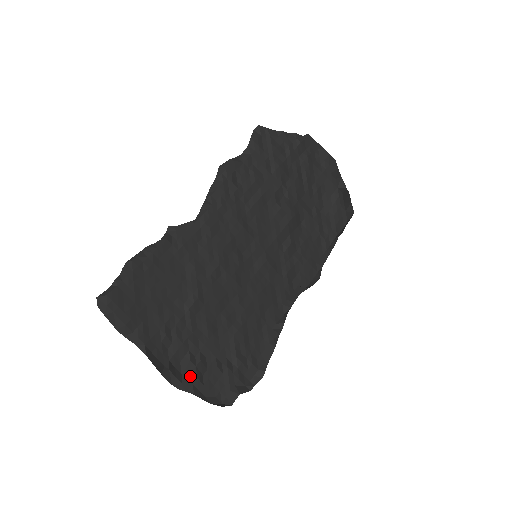
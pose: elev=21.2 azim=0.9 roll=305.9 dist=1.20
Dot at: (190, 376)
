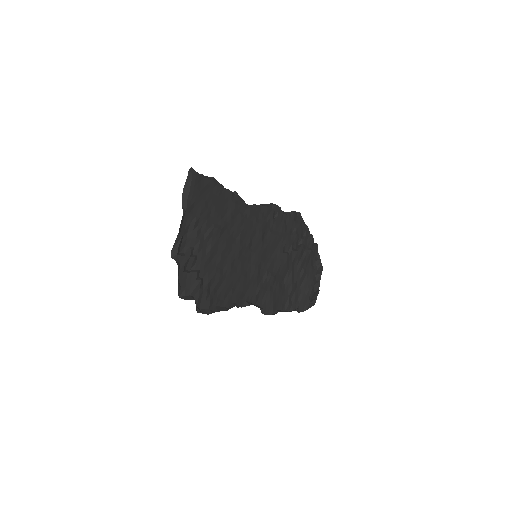
Dot at: (183, 257)
